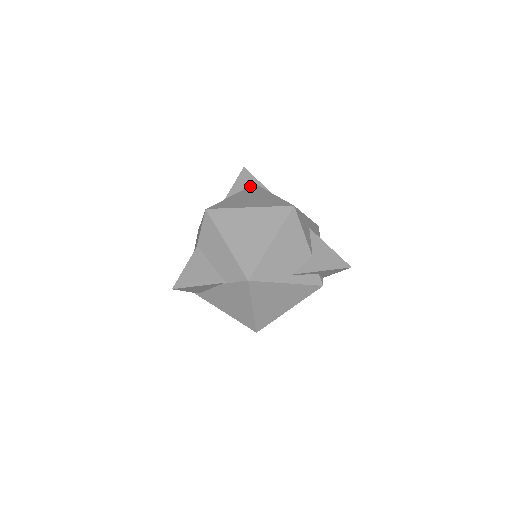
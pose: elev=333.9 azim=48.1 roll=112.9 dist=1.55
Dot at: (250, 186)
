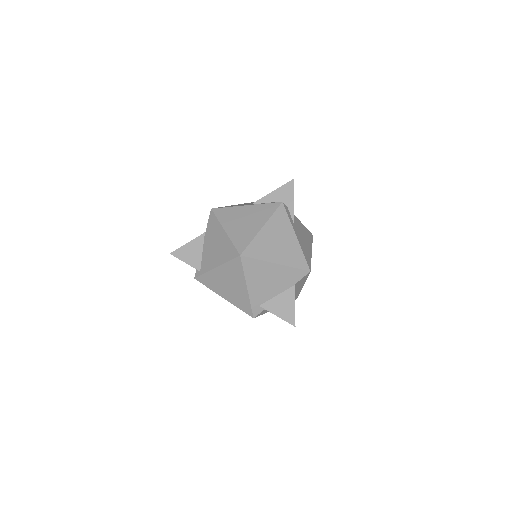
Dot at: occluded
